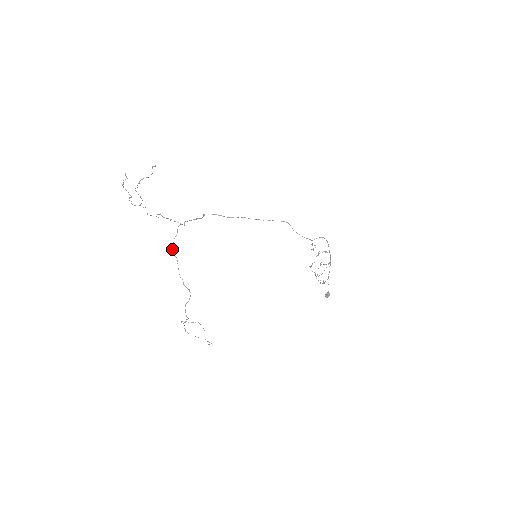
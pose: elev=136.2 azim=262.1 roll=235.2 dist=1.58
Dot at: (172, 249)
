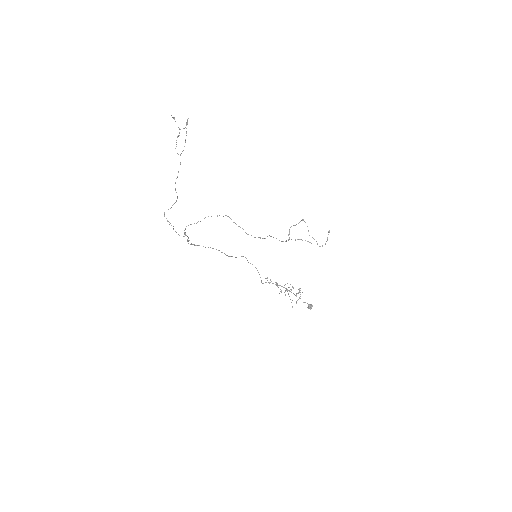
Dot at: (211, 216)
